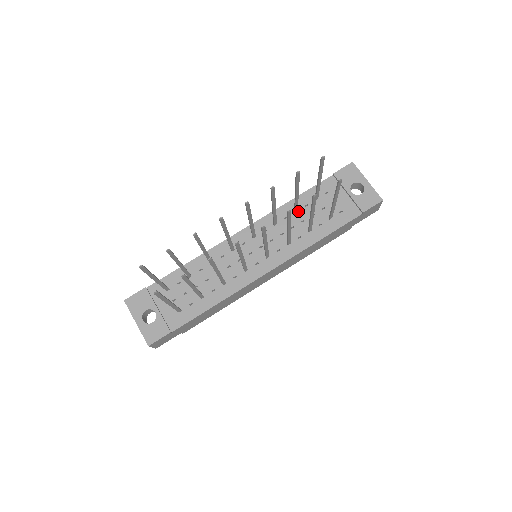
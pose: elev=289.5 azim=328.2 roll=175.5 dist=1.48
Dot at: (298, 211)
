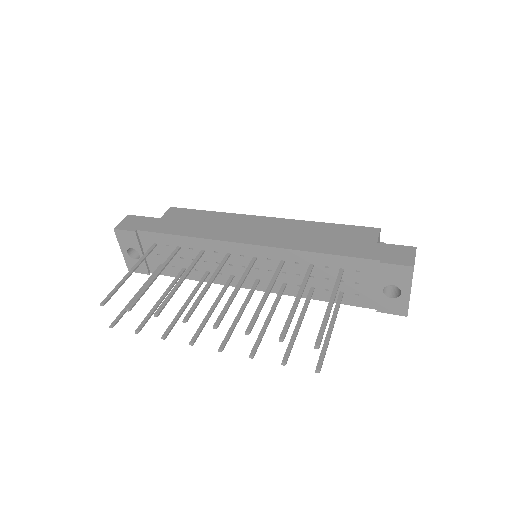
Dot at: (314, 266)
